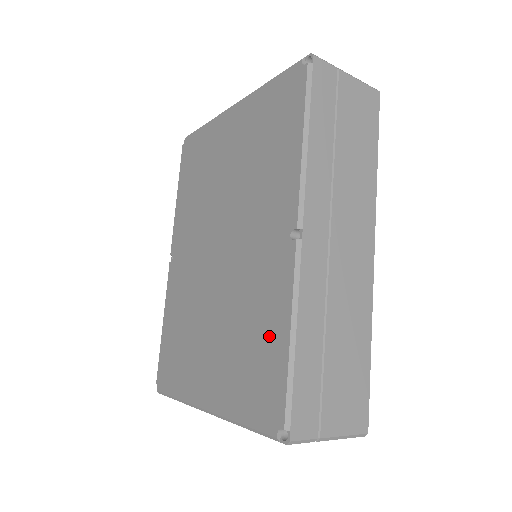
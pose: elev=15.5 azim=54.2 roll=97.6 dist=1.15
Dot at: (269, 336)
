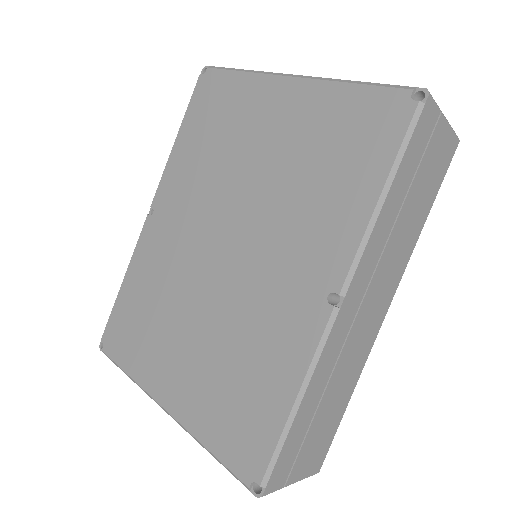
Dot at: (267, 385)
